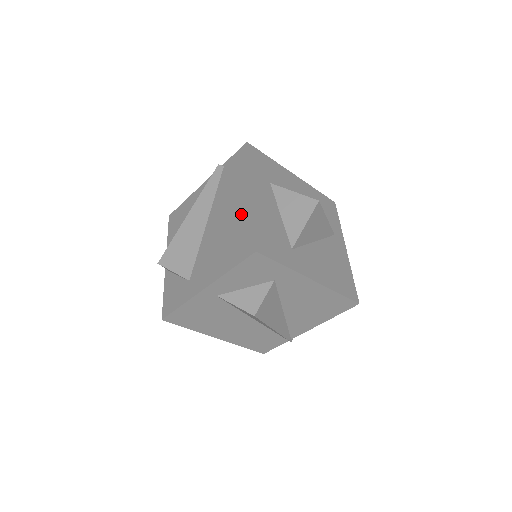
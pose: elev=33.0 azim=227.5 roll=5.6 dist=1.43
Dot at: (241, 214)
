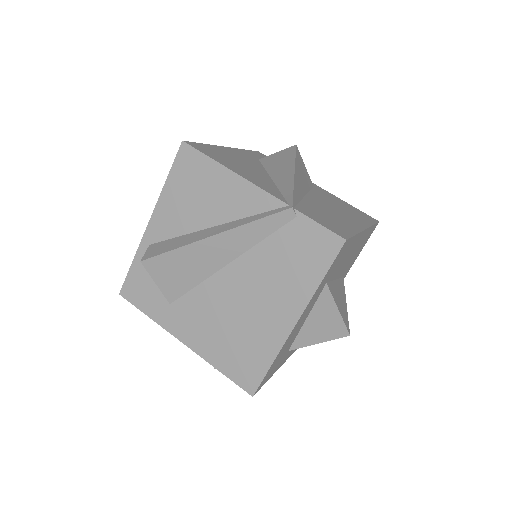
Dot at: (267, 333)
